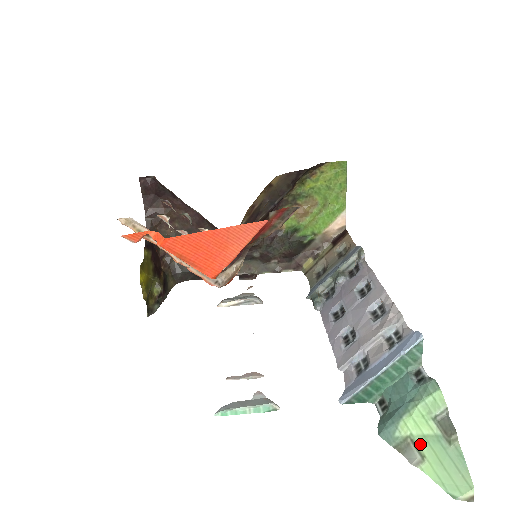
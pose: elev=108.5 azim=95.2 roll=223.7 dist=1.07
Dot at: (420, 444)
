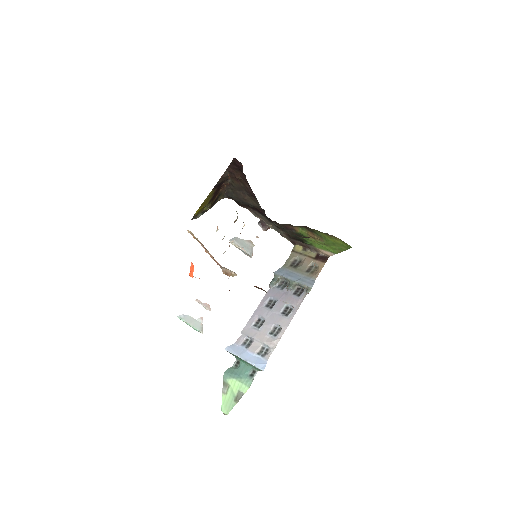
Dot at: (229, 390)
